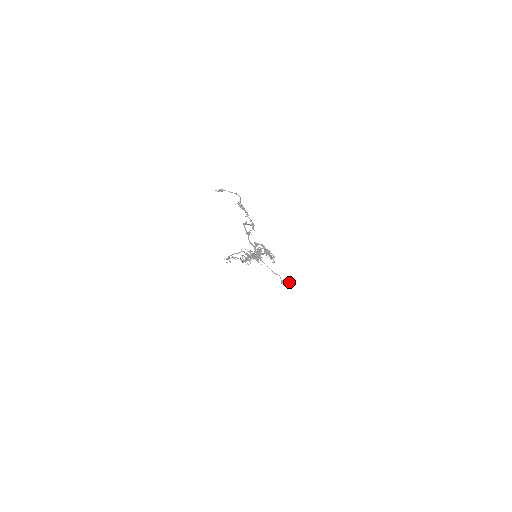
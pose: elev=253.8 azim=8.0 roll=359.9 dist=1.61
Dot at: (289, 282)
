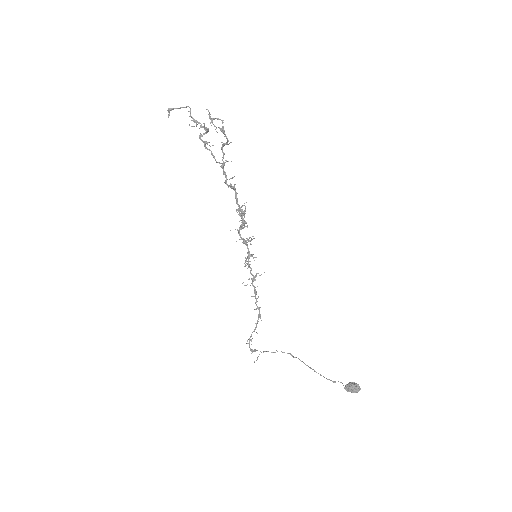
Dot at: (357, 385)
